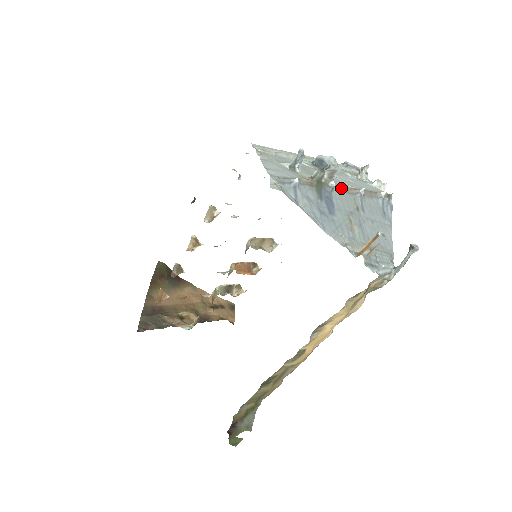
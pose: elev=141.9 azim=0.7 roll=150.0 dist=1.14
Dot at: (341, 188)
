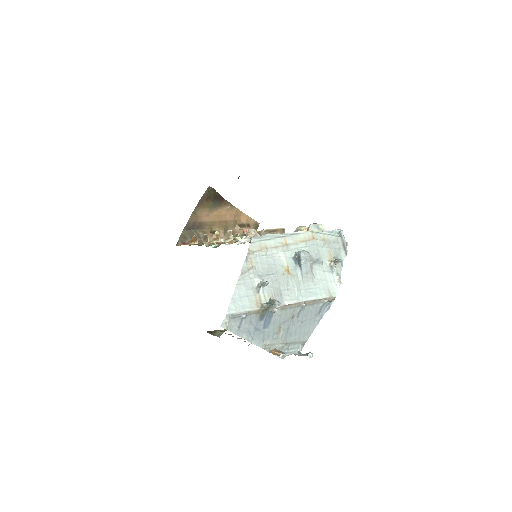
Dot at: (285, 307)
